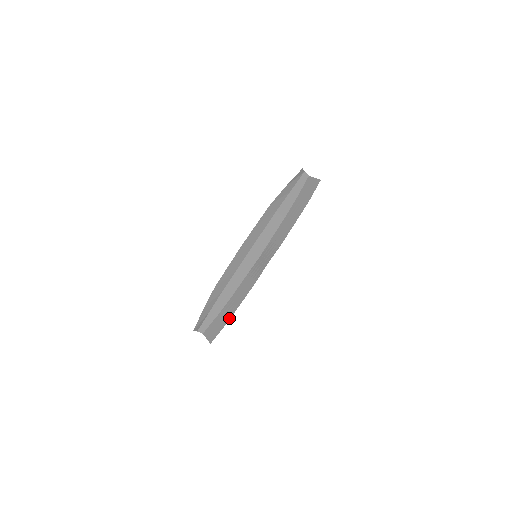
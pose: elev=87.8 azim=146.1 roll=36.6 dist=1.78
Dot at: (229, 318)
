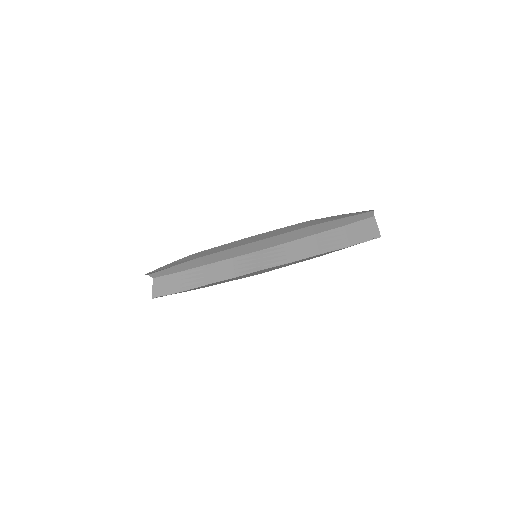
Dot at: (187, 289)
